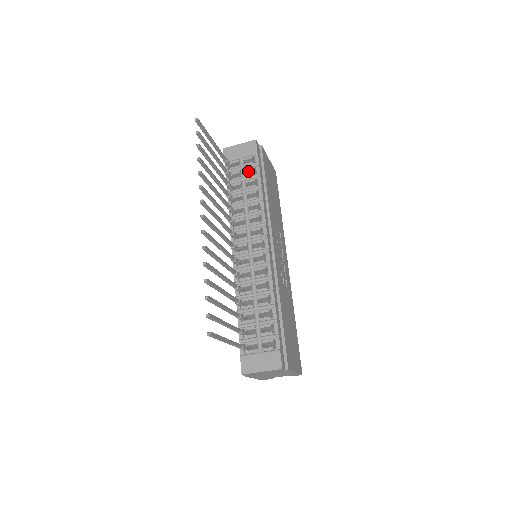
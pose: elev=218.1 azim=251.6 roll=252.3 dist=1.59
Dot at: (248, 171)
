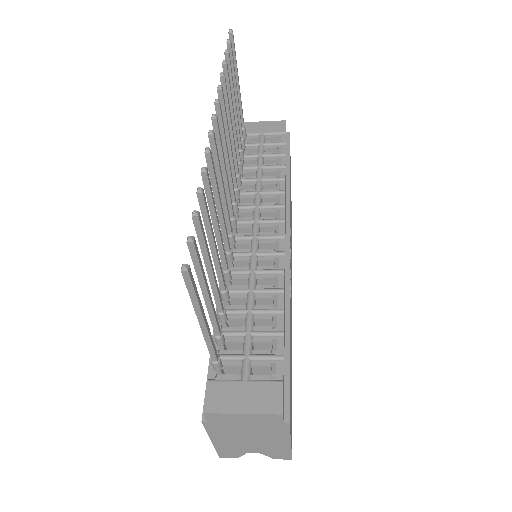
Dot at: (269, 149)
